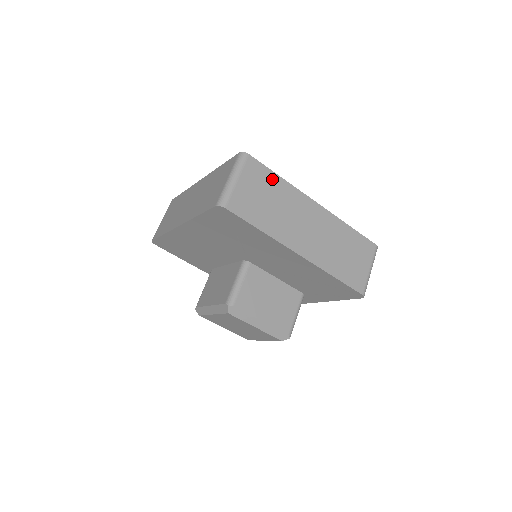
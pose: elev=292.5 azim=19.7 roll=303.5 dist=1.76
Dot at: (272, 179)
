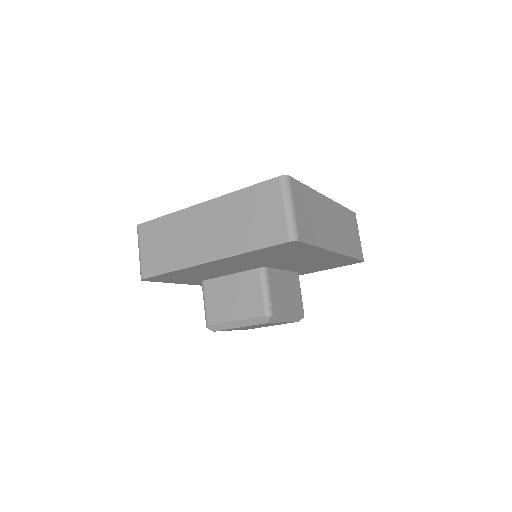
Dot at: (306, 192)
